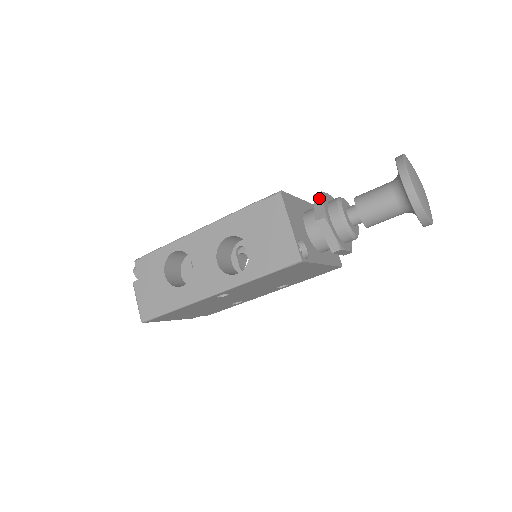
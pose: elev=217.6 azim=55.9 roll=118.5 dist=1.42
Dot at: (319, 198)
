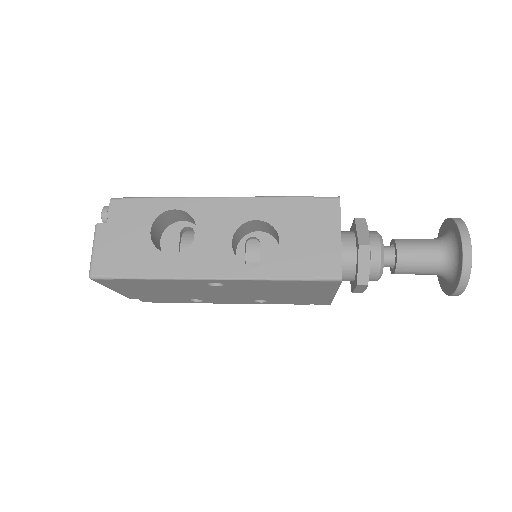
Dot at: (363, 223)
